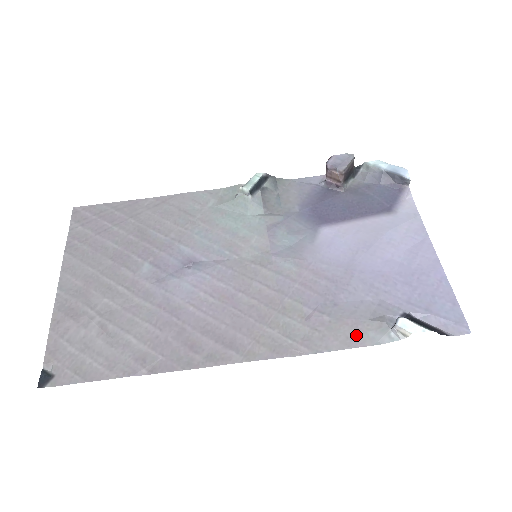
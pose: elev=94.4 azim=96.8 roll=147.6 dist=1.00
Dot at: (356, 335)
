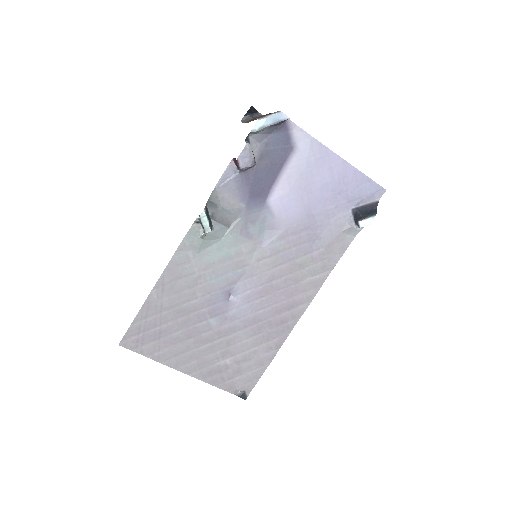
Dot at: (342, 244)
